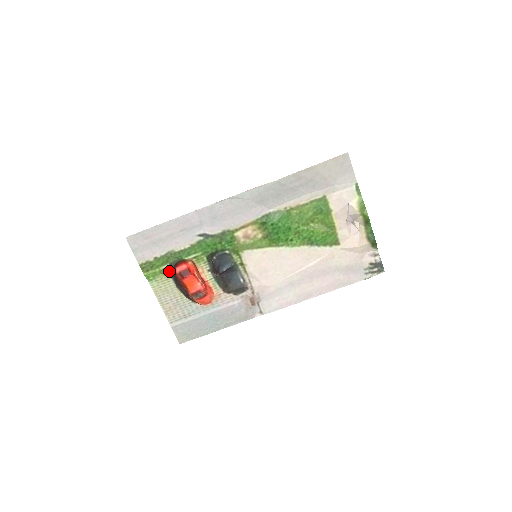
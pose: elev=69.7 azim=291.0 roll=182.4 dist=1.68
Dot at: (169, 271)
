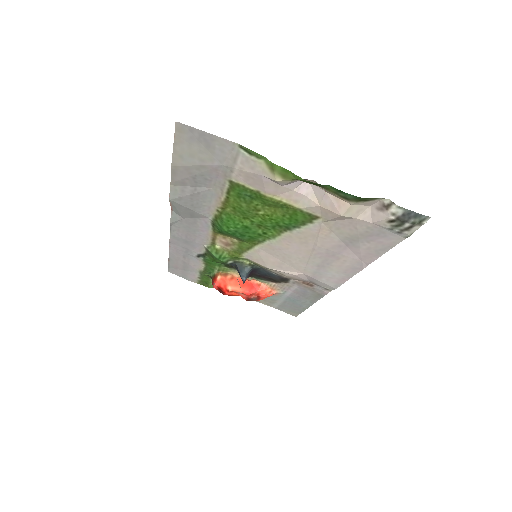
Dot at: occluded
